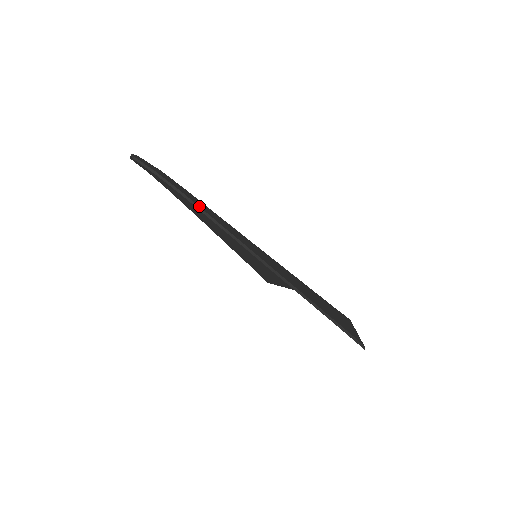
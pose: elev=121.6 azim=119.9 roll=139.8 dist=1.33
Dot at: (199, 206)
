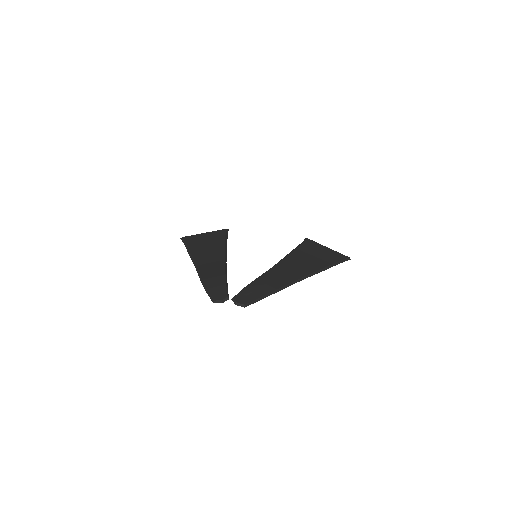
Dot at: (286, 284)
